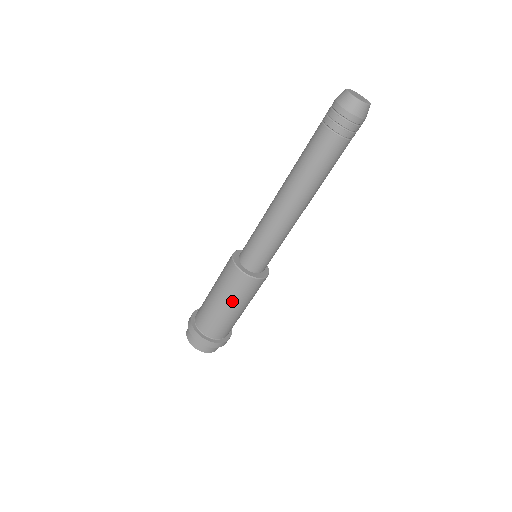
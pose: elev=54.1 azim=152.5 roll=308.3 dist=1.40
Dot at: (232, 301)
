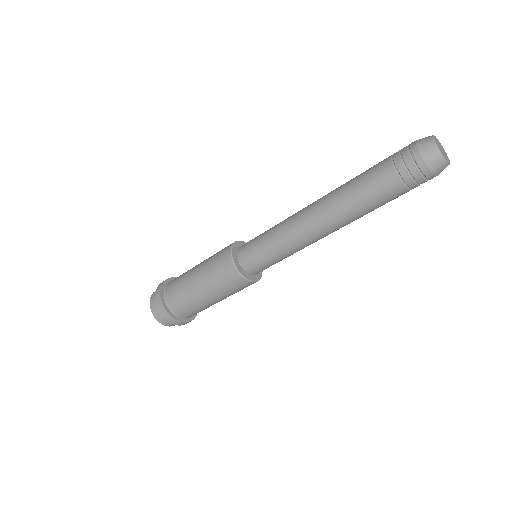
Dot at: (220, 296)
